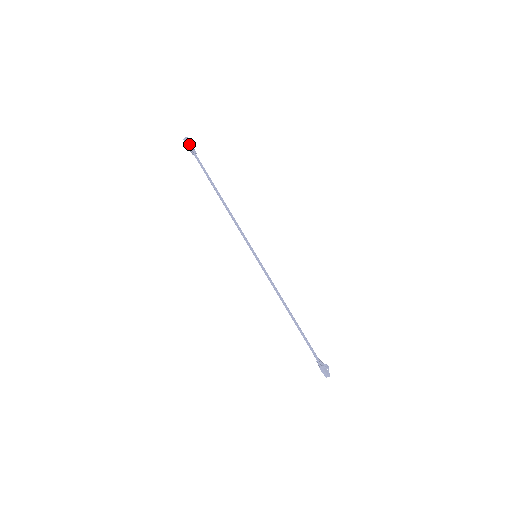
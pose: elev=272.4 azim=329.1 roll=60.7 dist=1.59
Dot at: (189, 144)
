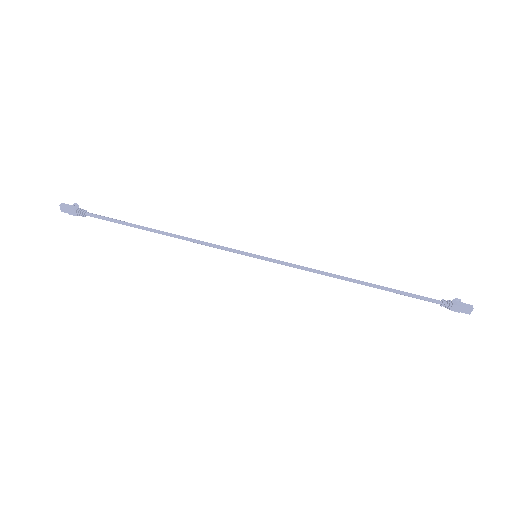
Dot at: (72, 205)
